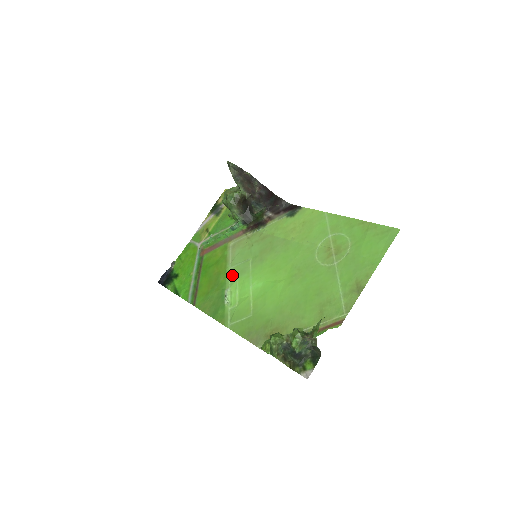
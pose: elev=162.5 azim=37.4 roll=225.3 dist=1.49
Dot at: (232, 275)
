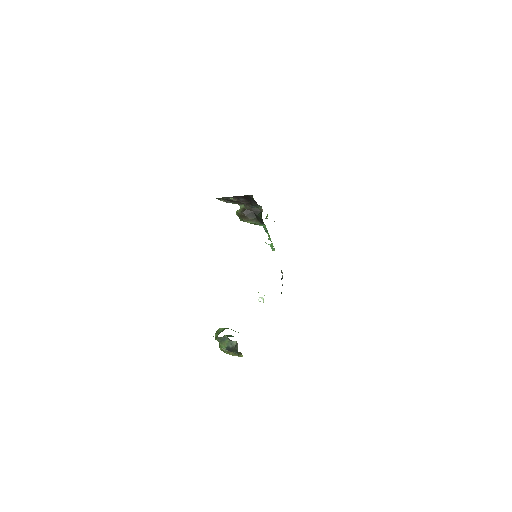
Dot at: occluded
